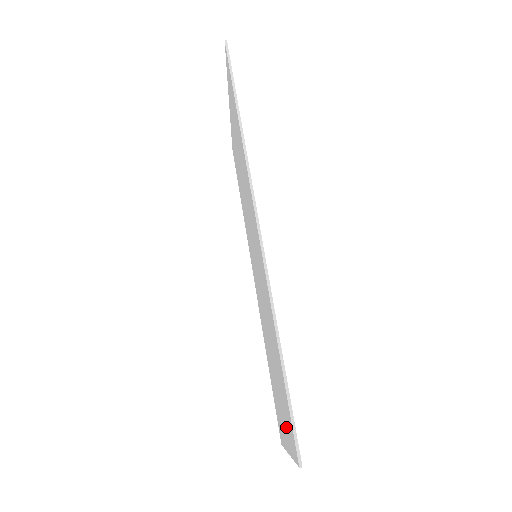
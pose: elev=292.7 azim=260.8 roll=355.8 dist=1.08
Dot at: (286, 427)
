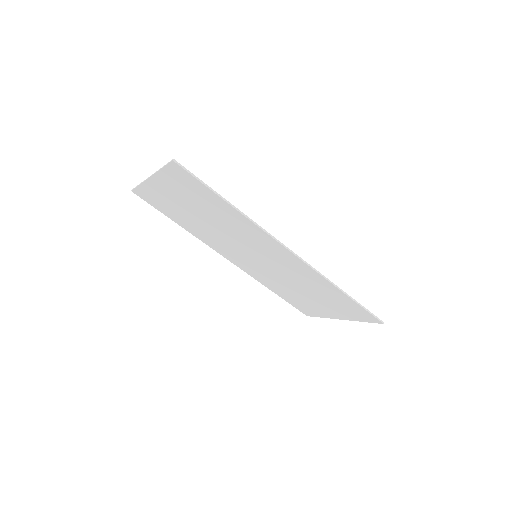
Dot at: (345, 314)
